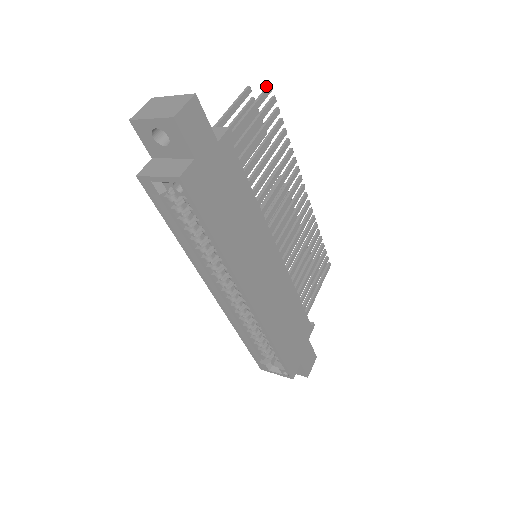
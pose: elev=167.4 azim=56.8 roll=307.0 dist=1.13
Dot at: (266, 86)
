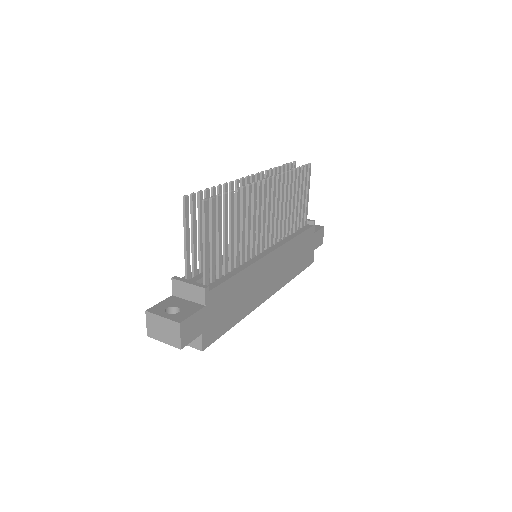
Dot at: occluded
